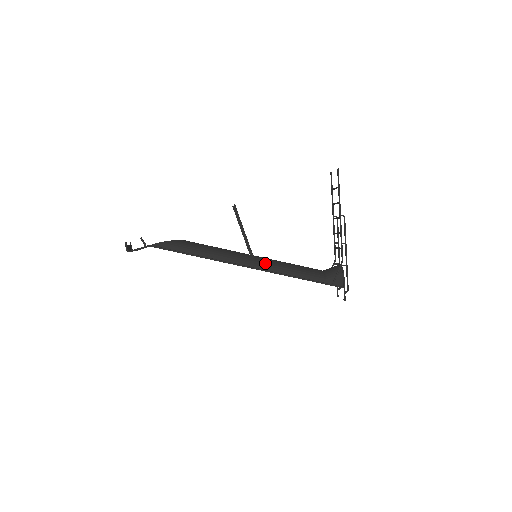
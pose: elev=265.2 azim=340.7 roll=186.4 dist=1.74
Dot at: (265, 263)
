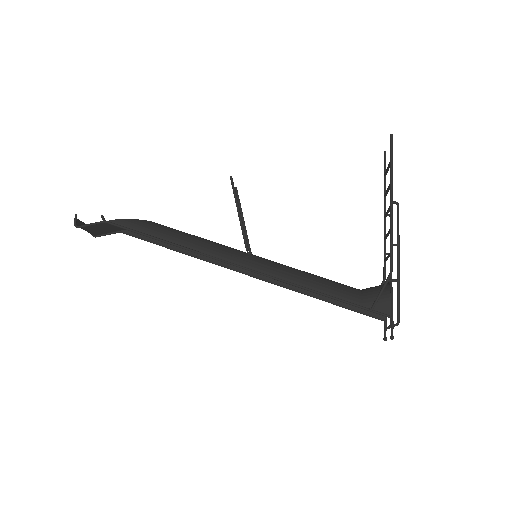
Dot at: (265, 264)
